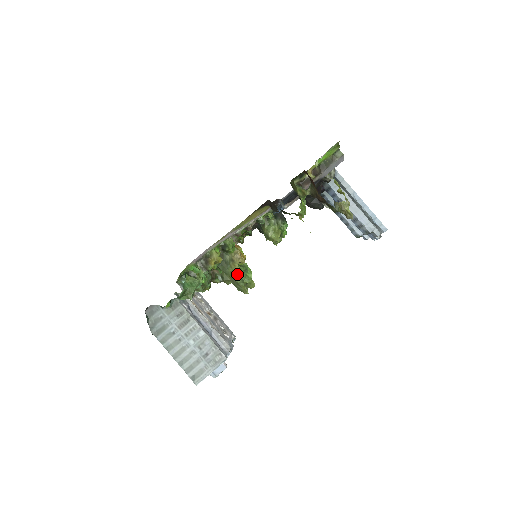
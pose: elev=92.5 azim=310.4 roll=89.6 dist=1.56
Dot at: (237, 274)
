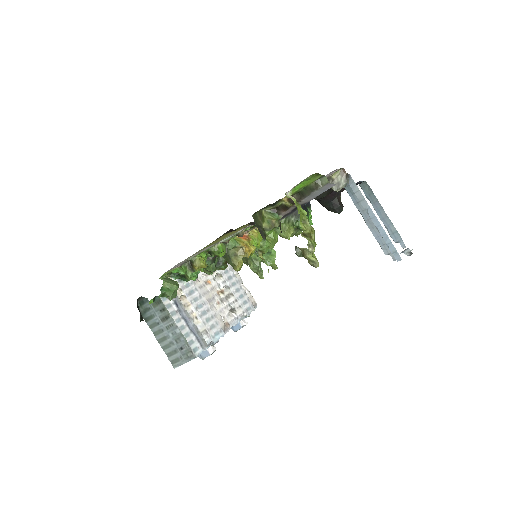
Dot at: (250, 261)
